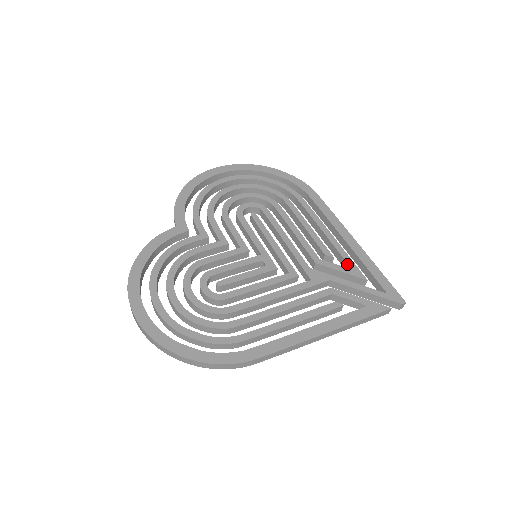
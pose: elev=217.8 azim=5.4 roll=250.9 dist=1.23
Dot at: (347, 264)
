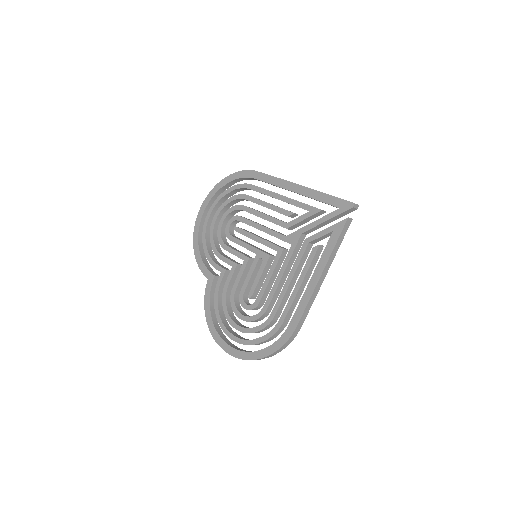
Dot at: occluded
